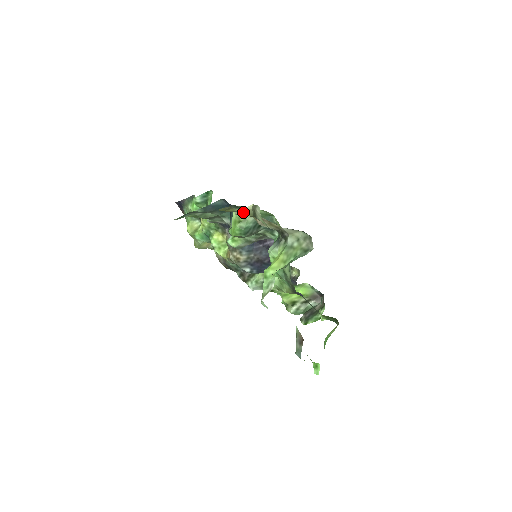
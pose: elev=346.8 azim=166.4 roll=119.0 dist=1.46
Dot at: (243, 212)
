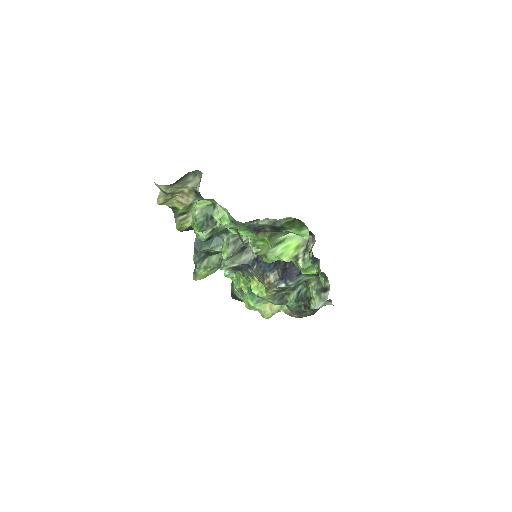
Dot at: (159, 198)
